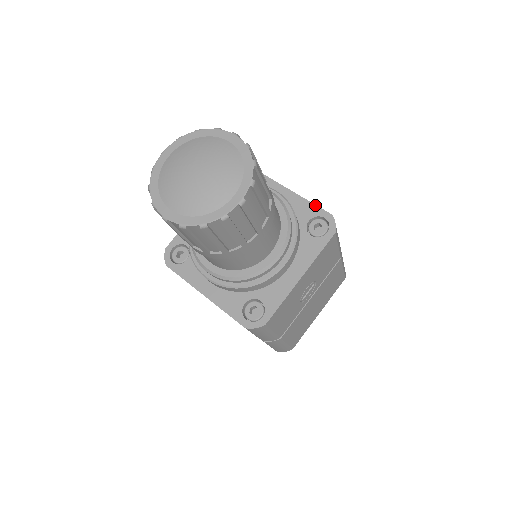
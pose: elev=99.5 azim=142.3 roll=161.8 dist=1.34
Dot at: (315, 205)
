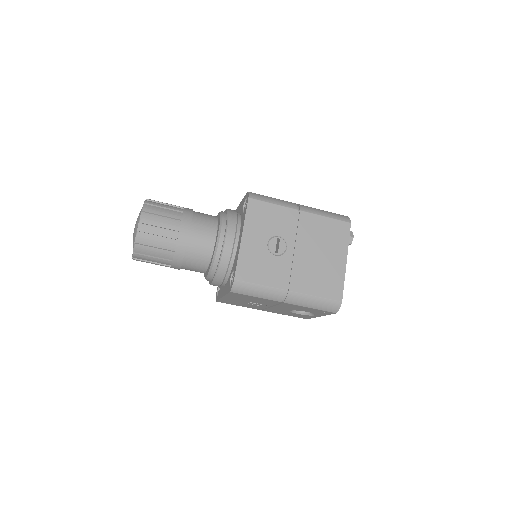
Dot at: (244, 197)
